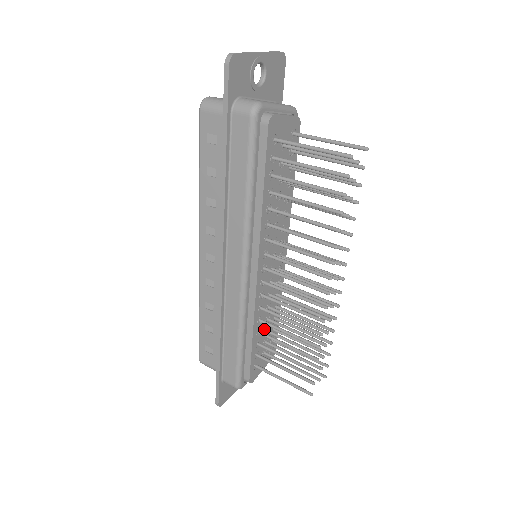
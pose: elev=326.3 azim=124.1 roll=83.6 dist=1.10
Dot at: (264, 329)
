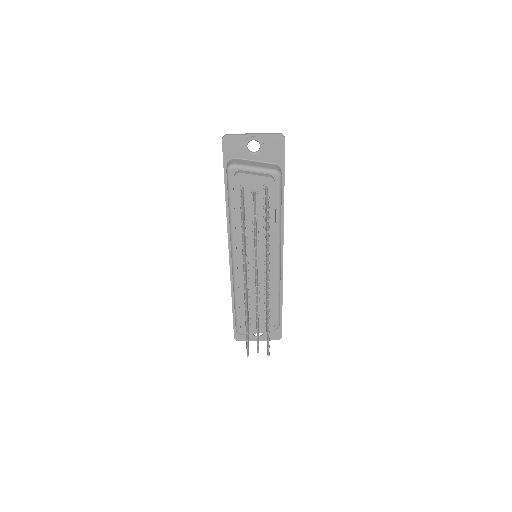
Dot at: (254, 305)
